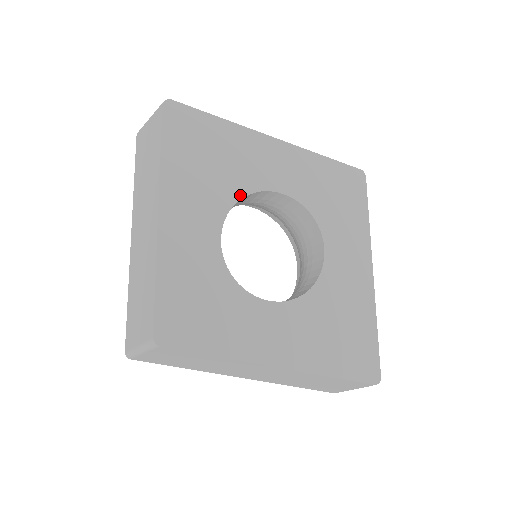
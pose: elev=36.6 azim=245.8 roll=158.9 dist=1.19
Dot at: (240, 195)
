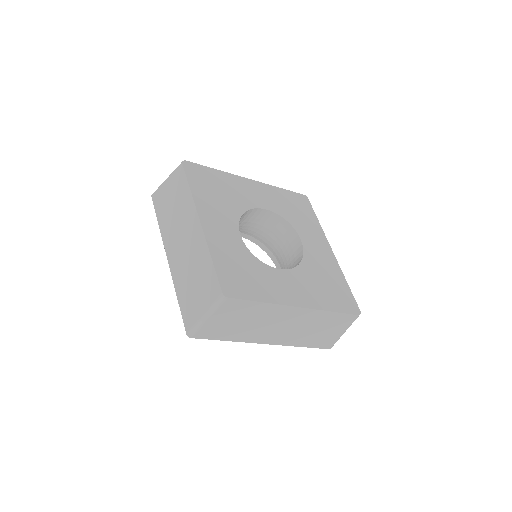
Dot at: (243, 211)
